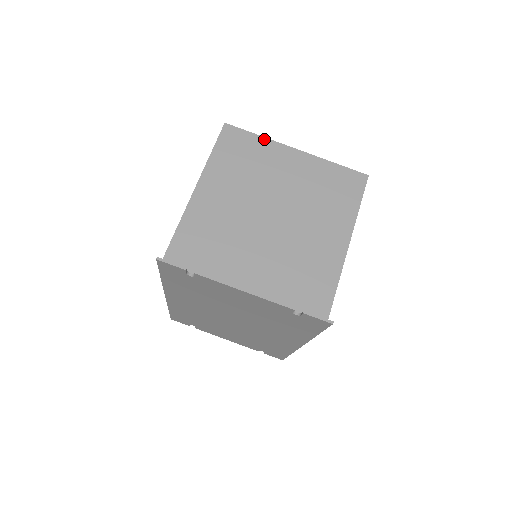
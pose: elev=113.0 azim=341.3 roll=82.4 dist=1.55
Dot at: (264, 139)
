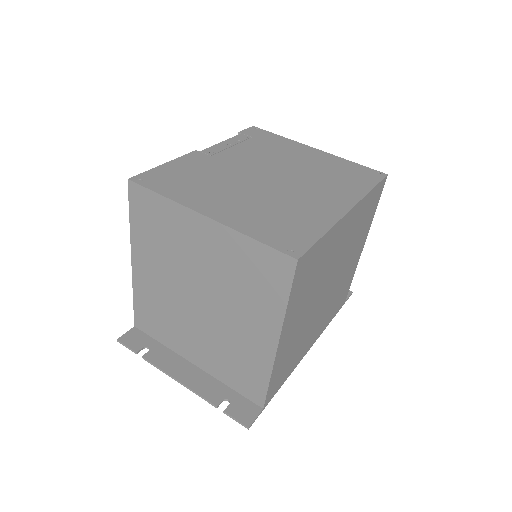
Dot at: (169, 202)
